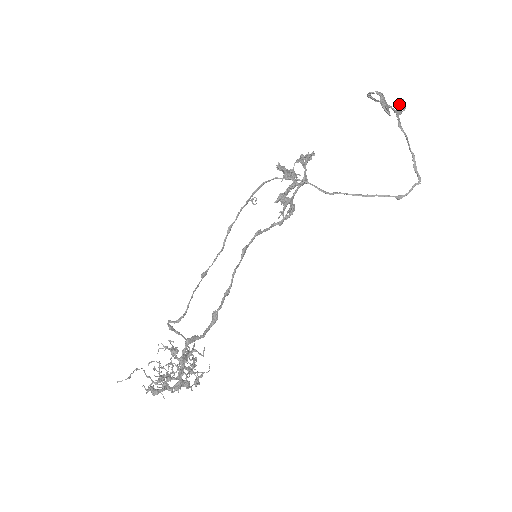
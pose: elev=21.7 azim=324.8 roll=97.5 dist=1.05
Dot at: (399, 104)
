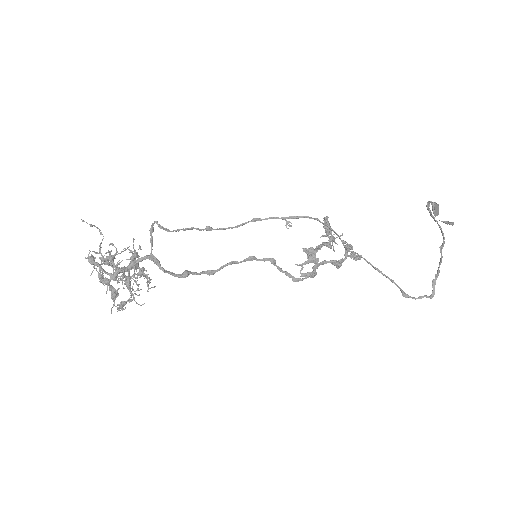
Dot at: occluded
